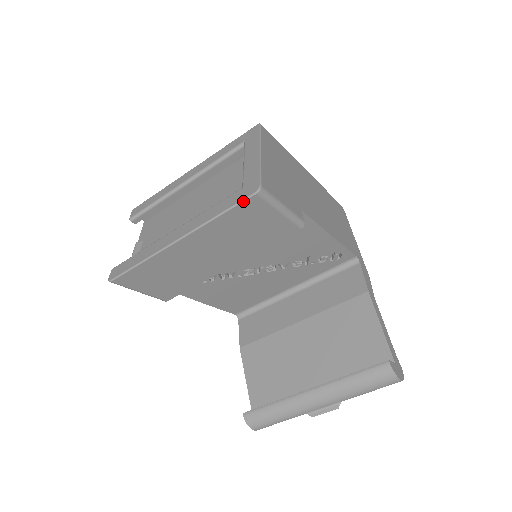
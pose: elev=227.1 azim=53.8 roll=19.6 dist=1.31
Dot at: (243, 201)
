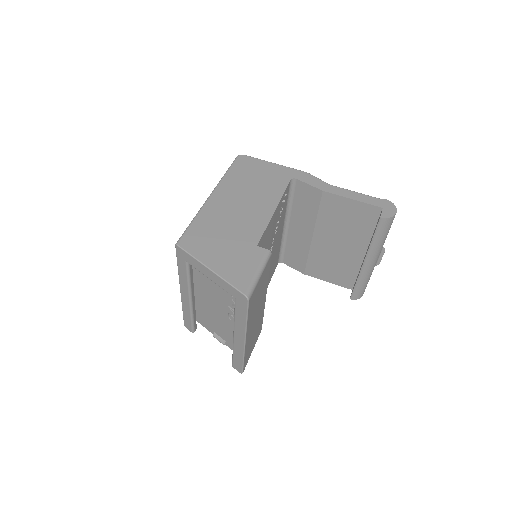
Dot at: (248, 307)
